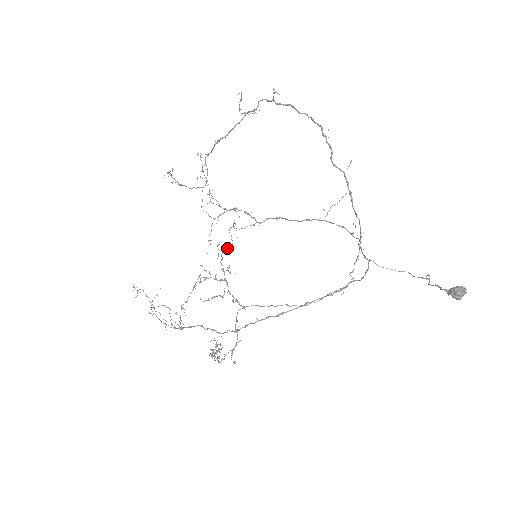
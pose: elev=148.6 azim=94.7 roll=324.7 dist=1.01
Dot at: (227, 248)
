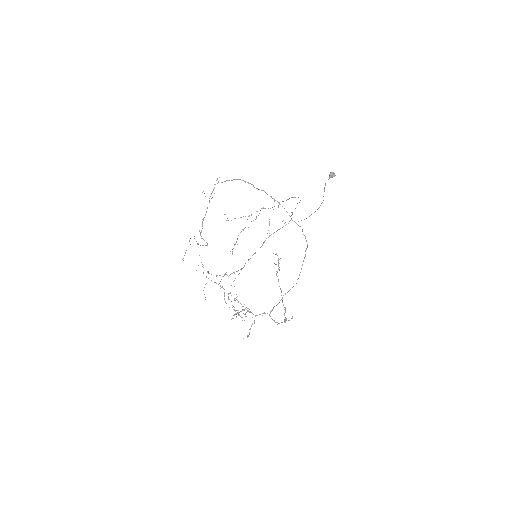
Dot at: (236, 297)
